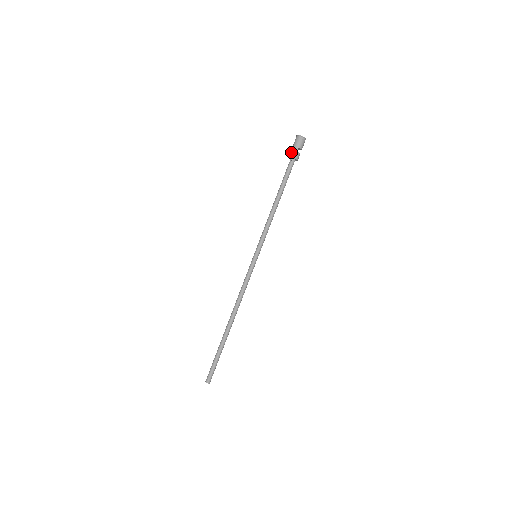
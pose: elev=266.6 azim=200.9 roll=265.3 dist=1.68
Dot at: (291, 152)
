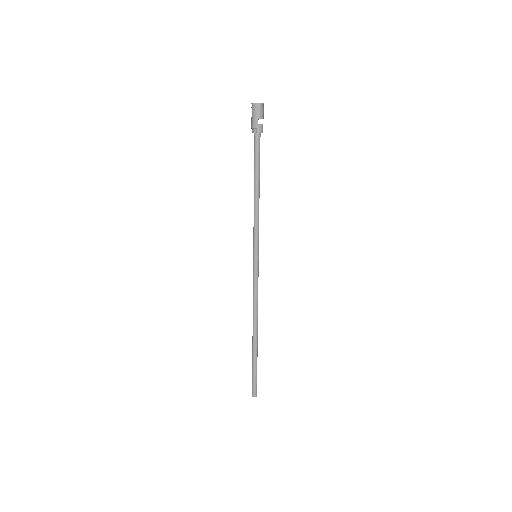
Dot at: (251, 127)
